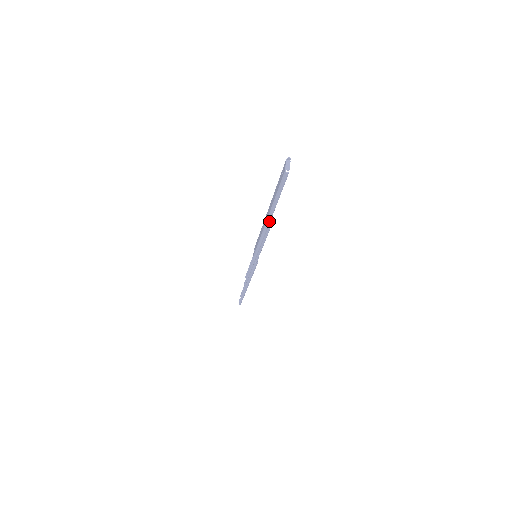
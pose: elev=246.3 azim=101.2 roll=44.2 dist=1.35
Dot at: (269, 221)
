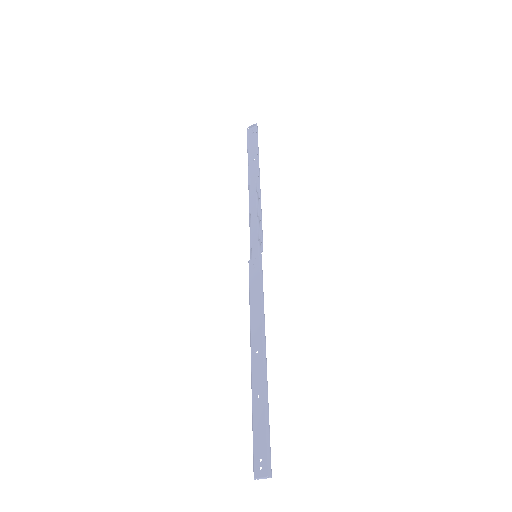
Dot at: (252, 365)
